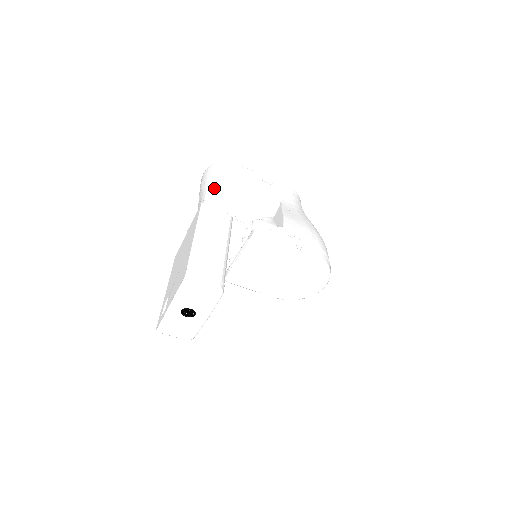
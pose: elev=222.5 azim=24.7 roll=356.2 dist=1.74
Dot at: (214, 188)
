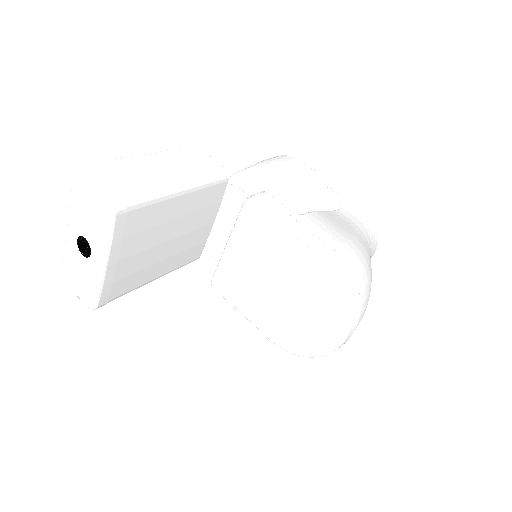
Dot at: (250, 168)
